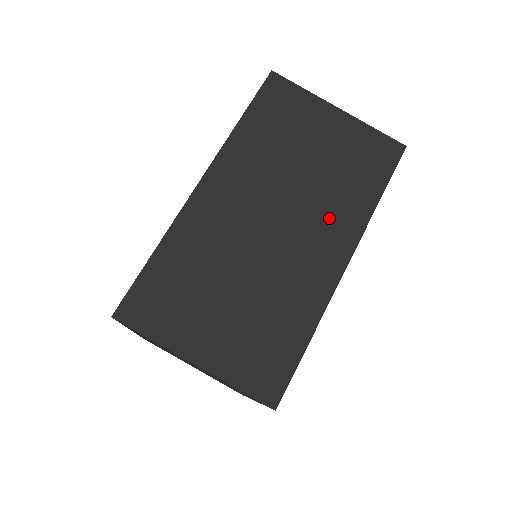
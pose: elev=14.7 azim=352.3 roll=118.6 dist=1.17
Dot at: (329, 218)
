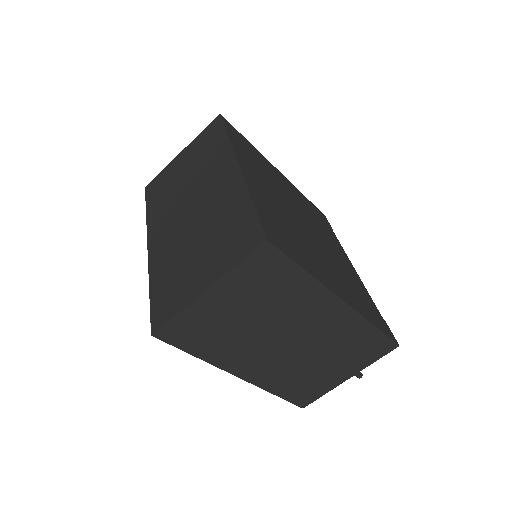
Dot at: (213, 170)
